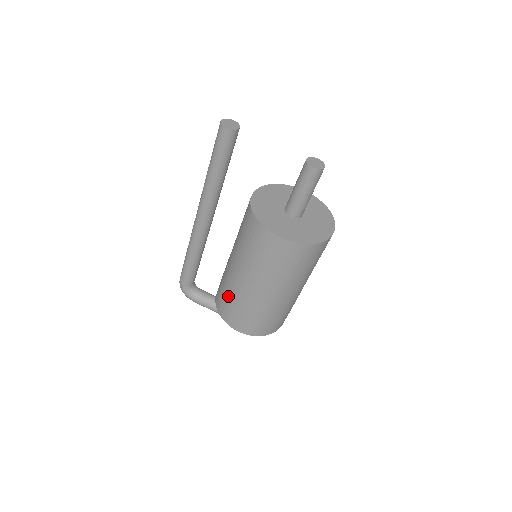
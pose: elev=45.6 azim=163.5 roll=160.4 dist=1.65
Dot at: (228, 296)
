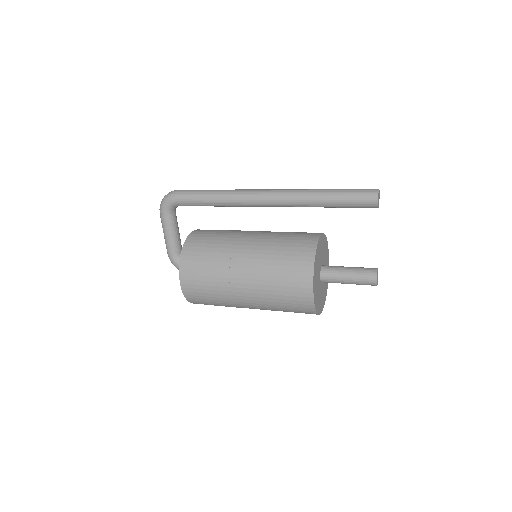
Dot at: (211, 260)
